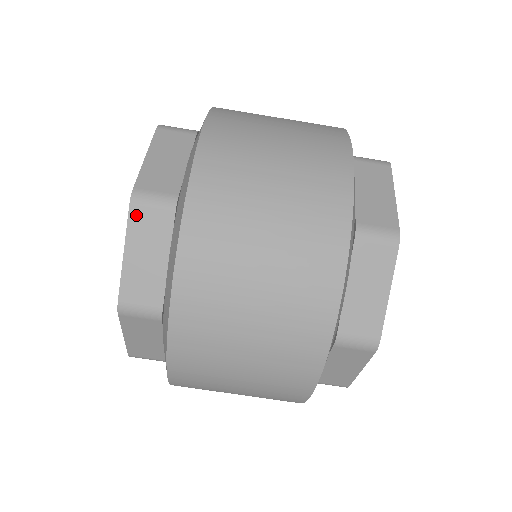
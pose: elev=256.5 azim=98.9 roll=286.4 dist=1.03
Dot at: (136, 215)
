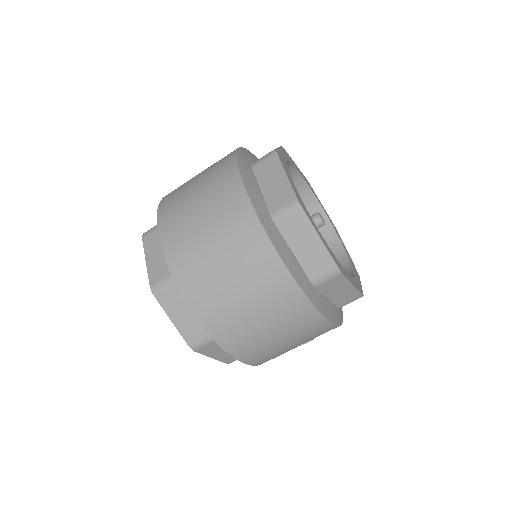
Dot at: (146, 241)
